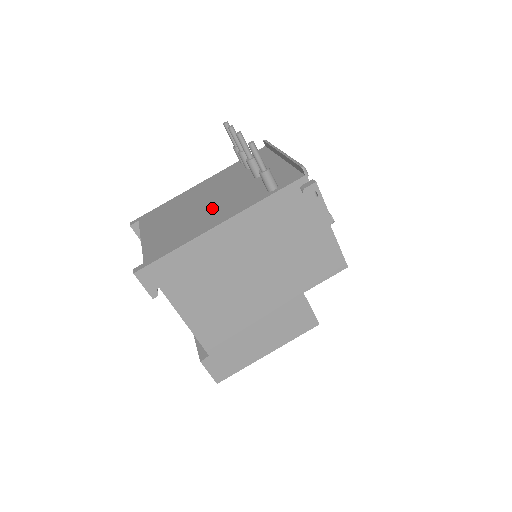
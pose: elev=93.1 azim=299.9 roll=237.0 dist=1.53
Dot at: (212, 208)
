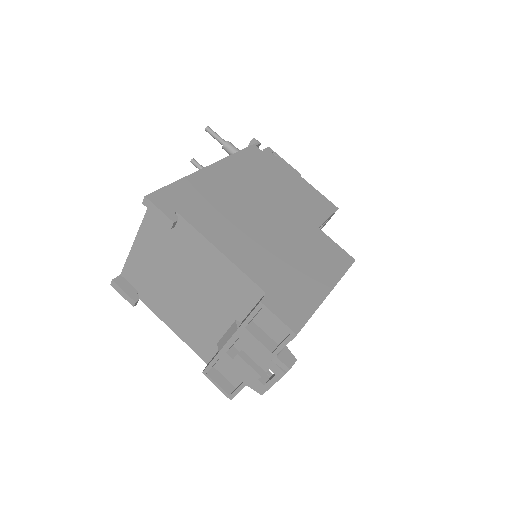
Dot at: occluded
